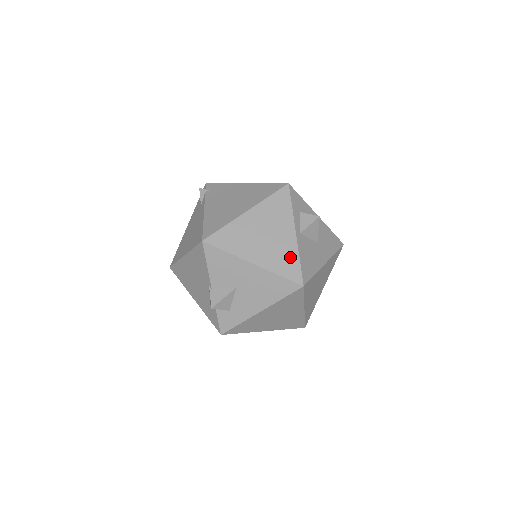
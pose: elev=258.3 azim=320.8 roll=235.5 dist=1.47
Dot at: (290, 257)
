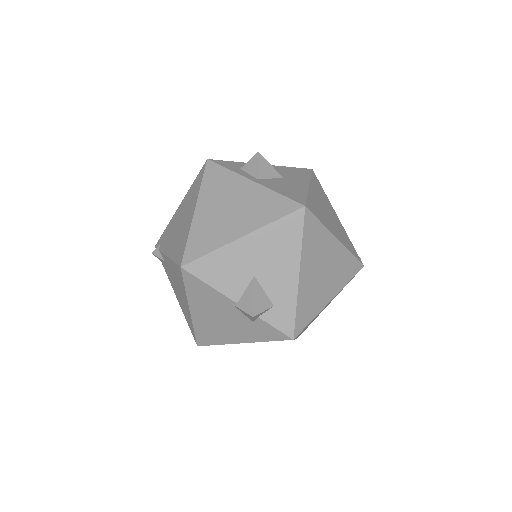
Dot at: (268, 200)
